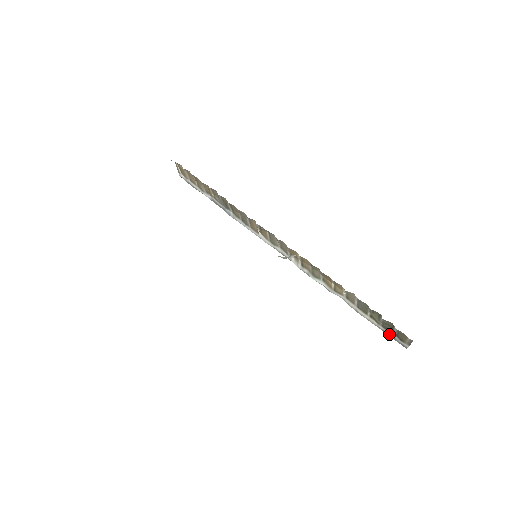
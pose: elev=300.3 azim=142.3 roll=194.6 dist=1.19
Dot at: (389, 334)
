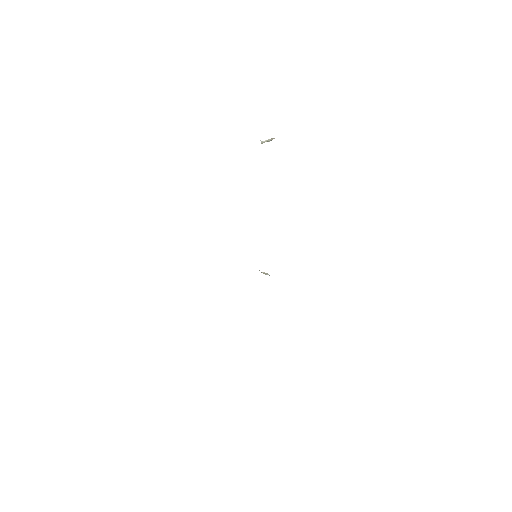
Dot at: occluded
